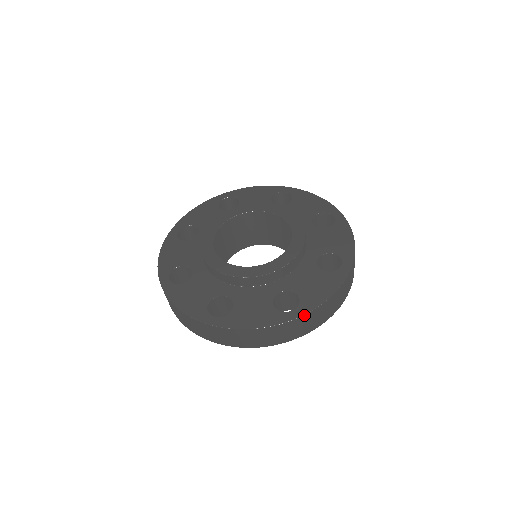
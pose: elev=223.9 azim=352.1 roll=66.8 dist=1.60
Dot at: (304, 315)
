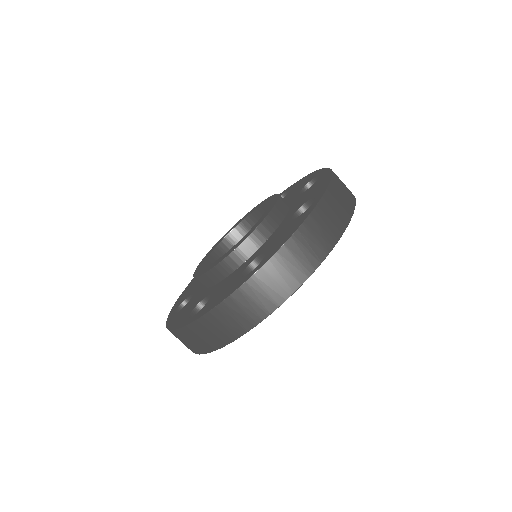
Dot at: (265, 264)
